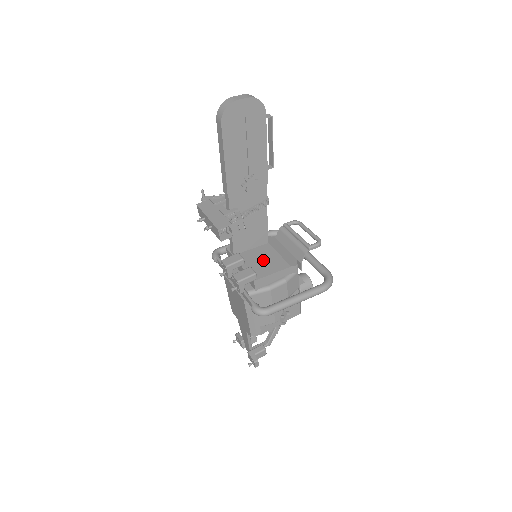
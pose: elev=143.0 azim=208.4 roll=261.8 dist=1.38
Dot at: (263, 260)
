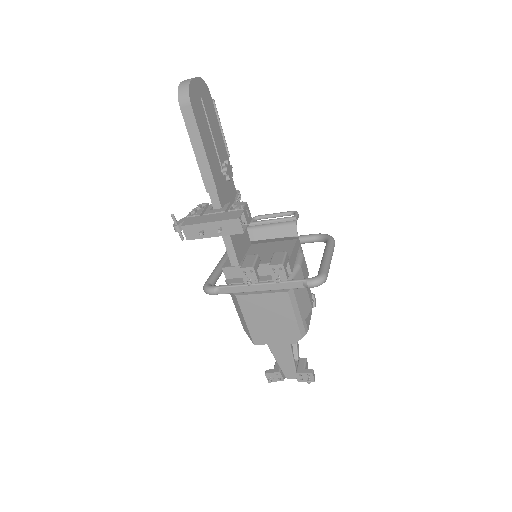
Dot at: (269, 251)
